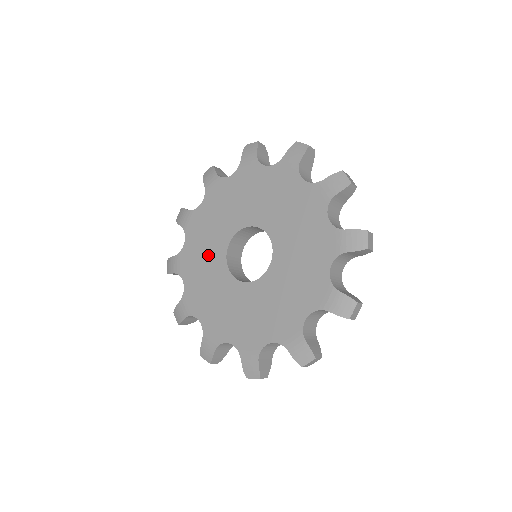
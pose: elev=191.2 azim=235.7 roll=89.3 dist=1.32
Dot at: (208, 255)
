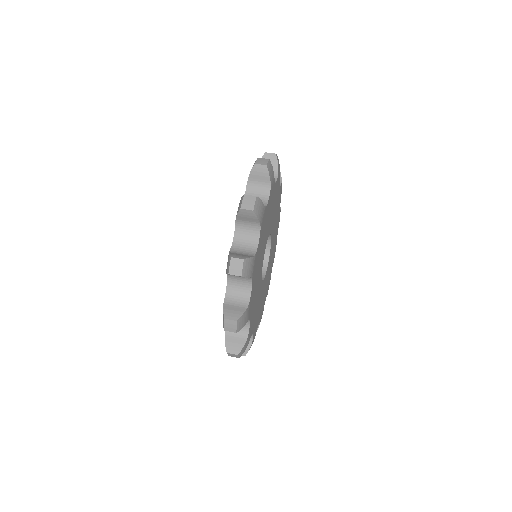
Dot at: occluded
